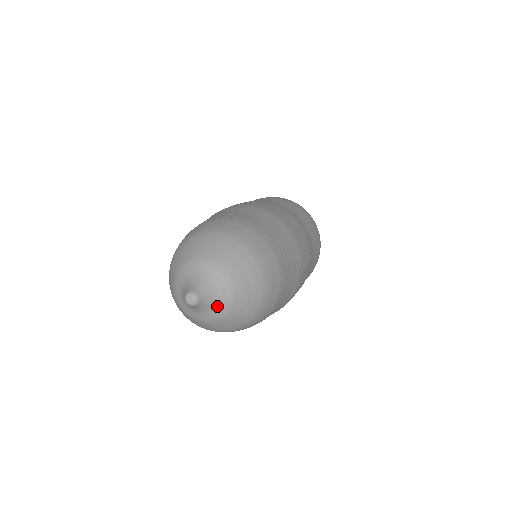
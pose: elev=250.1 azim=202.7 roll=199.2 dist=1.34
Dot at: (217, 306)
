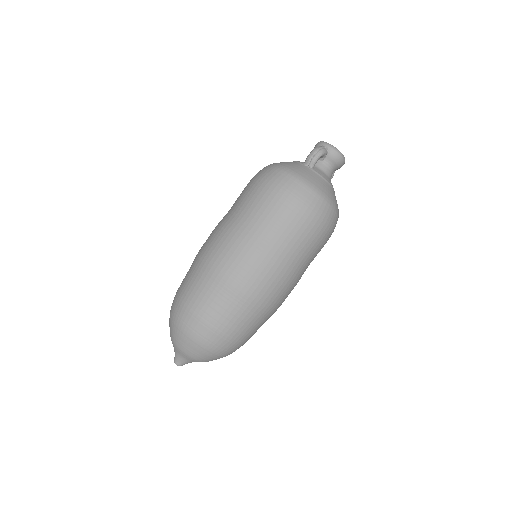
Dot at: occluded
